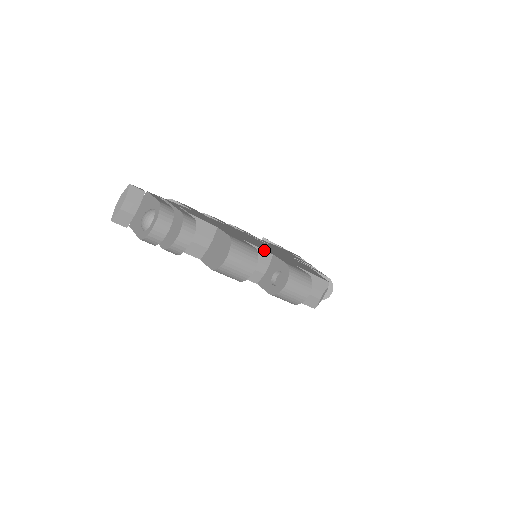
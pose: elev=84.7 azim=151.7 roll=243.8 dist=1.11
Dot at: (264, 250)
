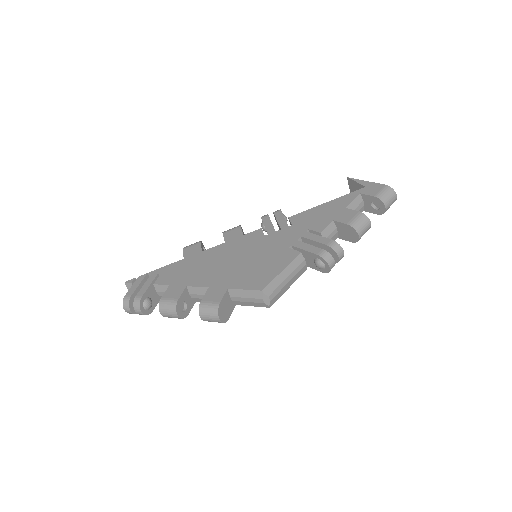
Dot at: (202, 287)
